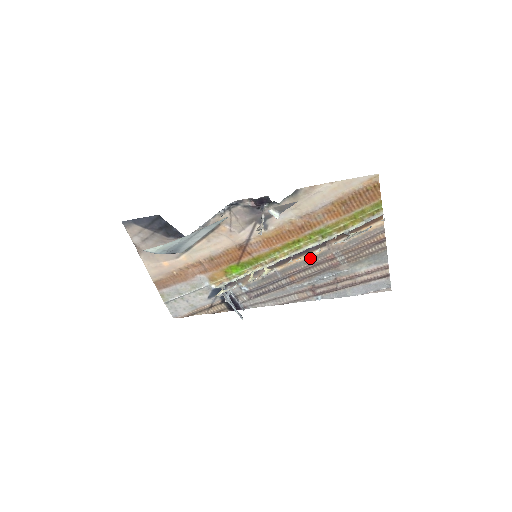
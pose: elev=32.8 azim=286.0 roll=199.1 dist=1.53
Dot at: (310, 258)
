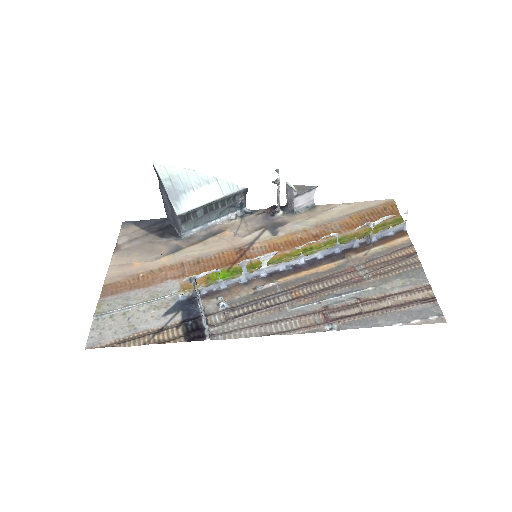
Dot at: (323, 271)
